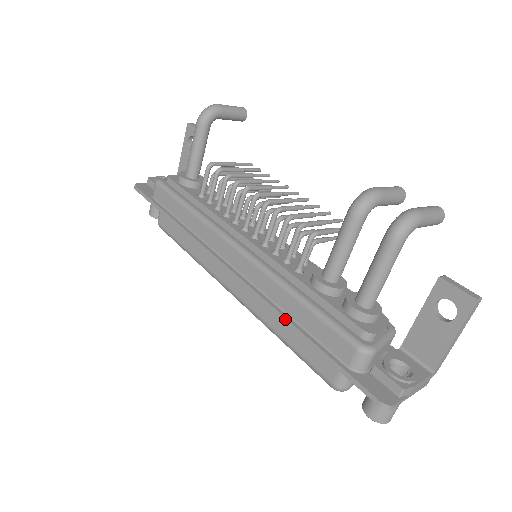
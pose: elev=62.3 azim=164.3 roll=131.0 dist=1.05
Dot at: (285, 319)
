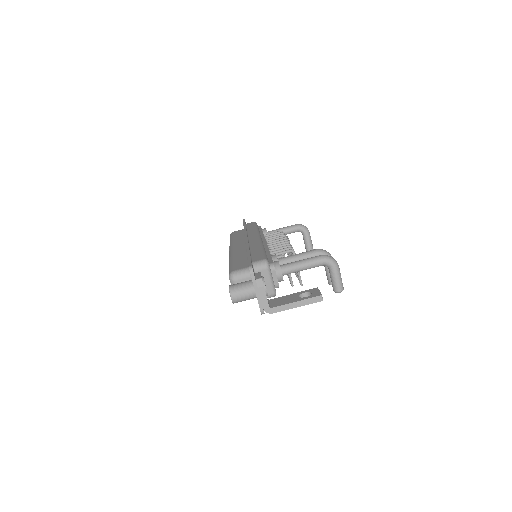
Dot at: (249, 248)
